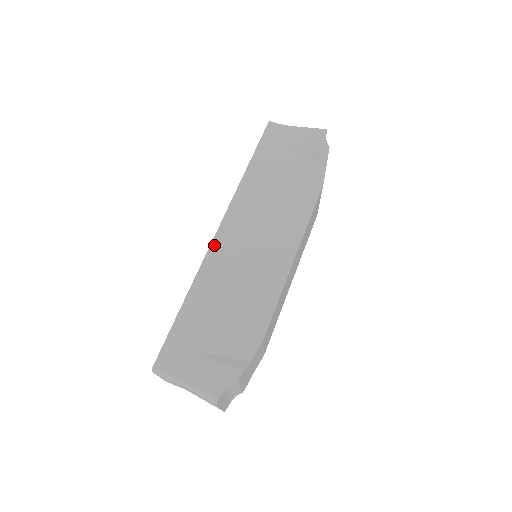
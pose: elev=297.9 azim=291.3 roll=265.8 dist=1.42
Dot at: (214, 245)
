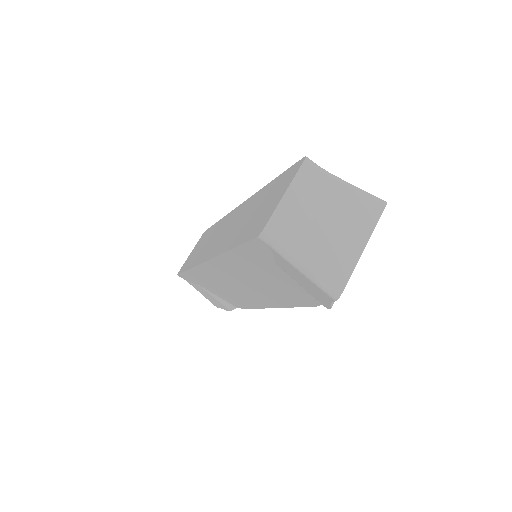
Dot at: (203, 266)
